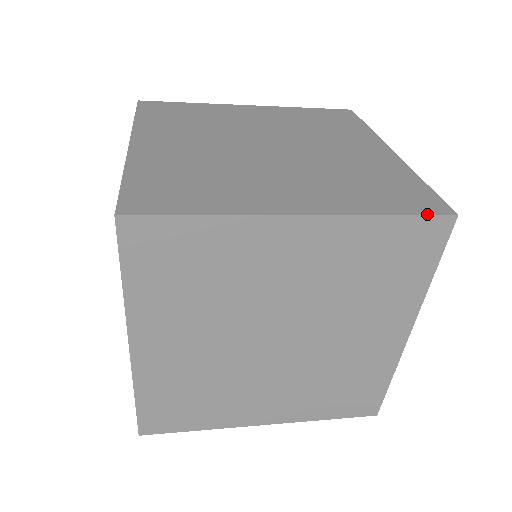
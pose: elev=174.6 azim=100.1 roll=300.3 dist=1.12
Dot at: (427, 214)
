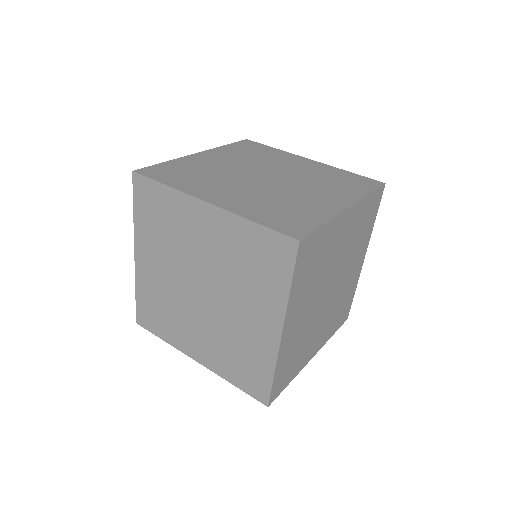
Dot at: occluded
